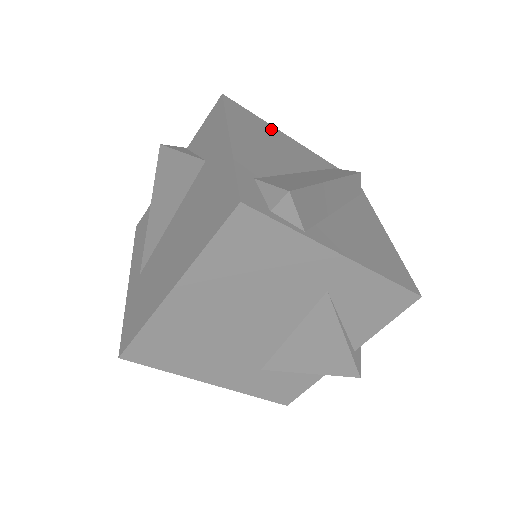
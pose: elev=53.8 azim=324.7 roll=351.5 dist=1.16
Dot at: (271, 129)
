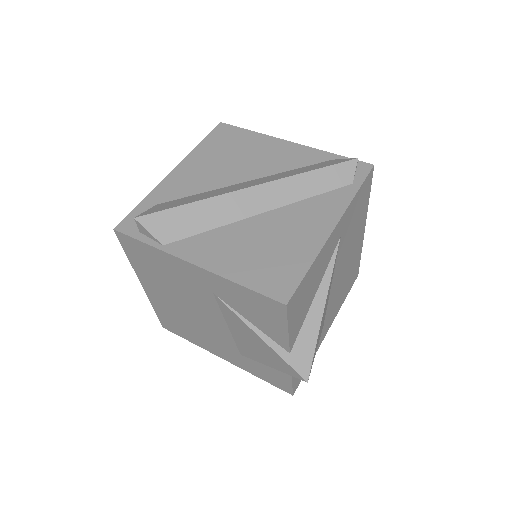
Dot at: (257, 140)
